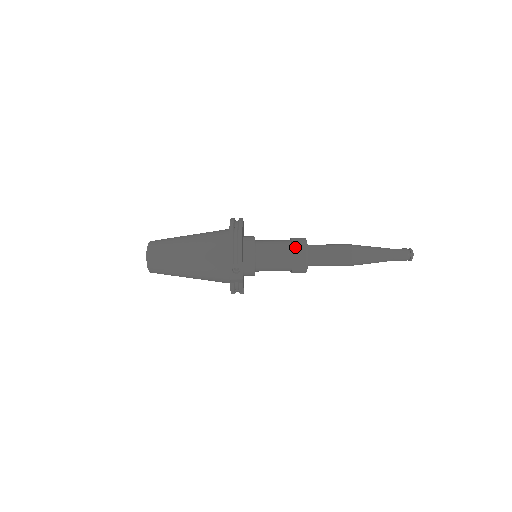
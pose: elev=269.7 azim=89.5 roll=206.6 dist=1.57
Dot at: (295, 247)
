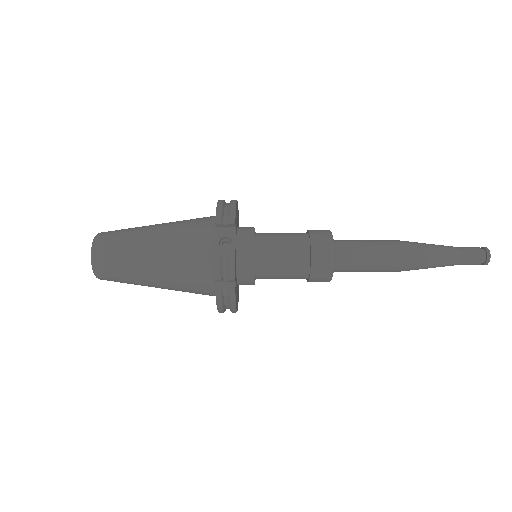
Dot at: (313, 230)
